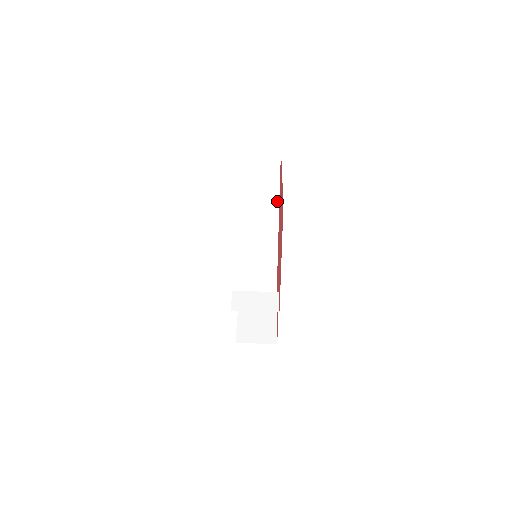
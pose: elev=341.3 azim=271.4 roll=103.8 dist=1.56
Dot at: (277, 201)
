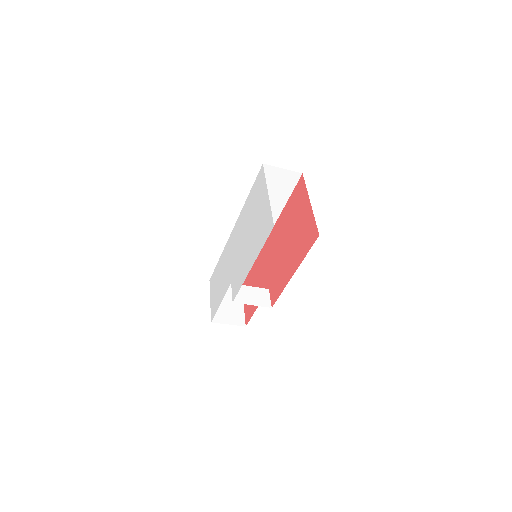
Dot at: (280, 211)
